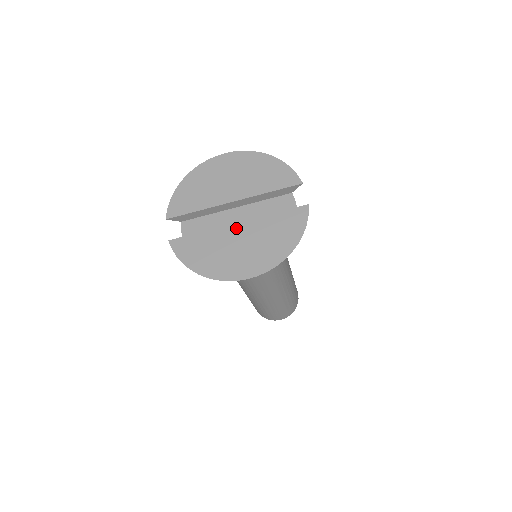
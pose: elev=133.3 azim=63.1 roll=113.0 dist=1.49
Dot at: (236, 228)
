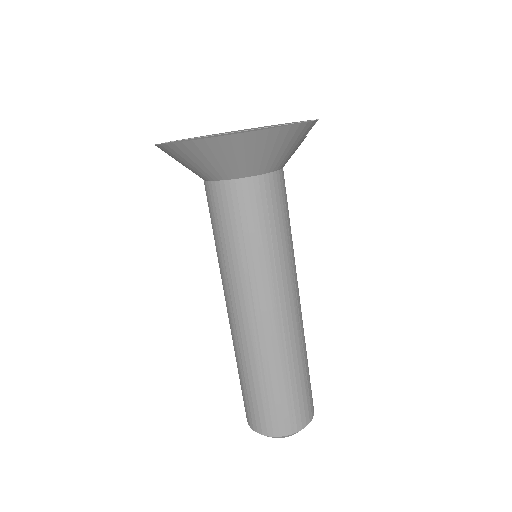
Dot at: occluded
